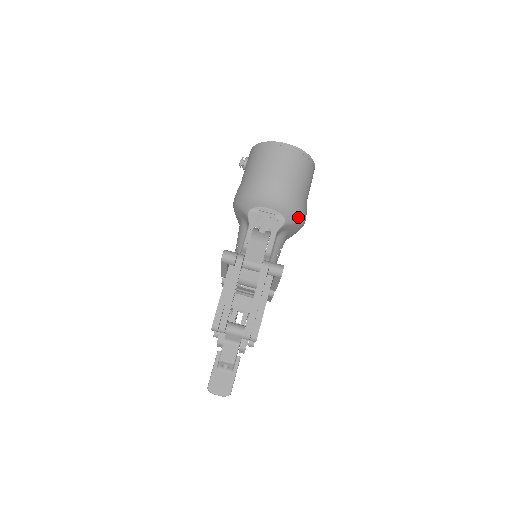
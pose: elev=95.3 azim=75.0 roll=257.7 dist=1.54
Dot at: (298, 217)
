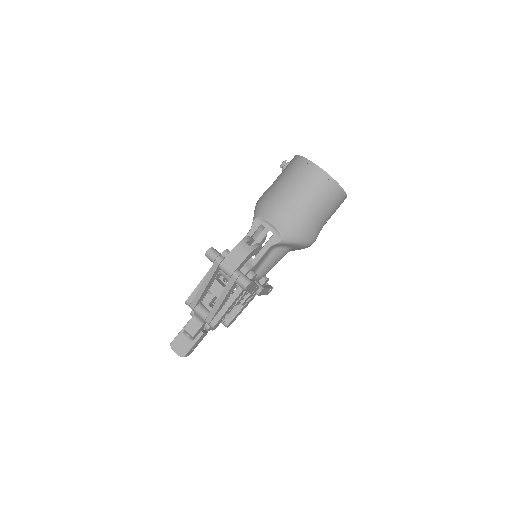
Dot at: (300, 239)
